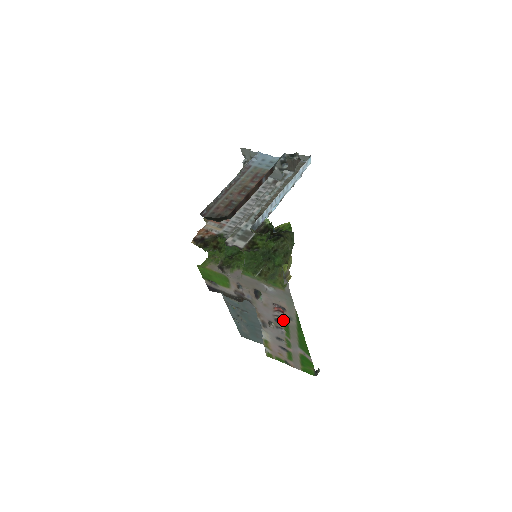
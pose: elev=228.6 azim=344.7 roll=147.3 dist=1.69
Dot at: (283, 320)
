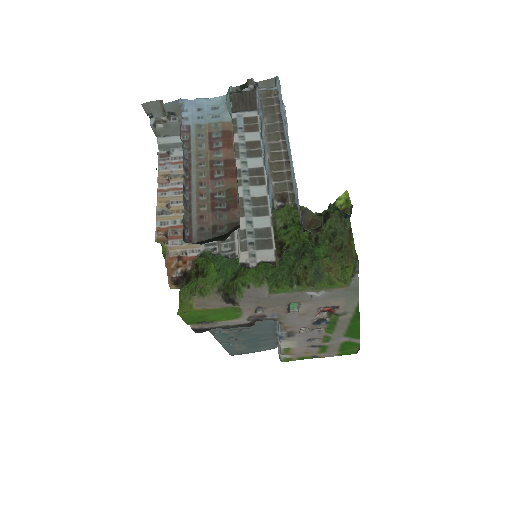
Dot at: (327, 319)
